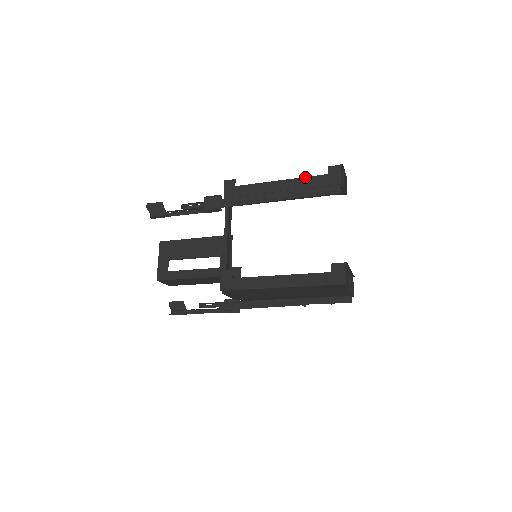
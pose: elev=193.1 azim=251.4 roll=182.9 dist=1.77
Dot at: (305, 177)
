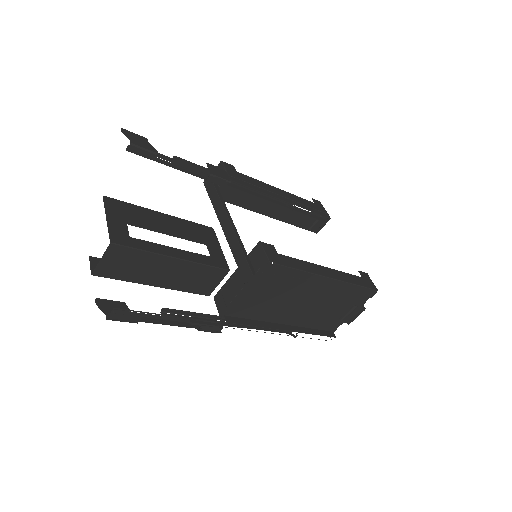
Dot at: occluded
